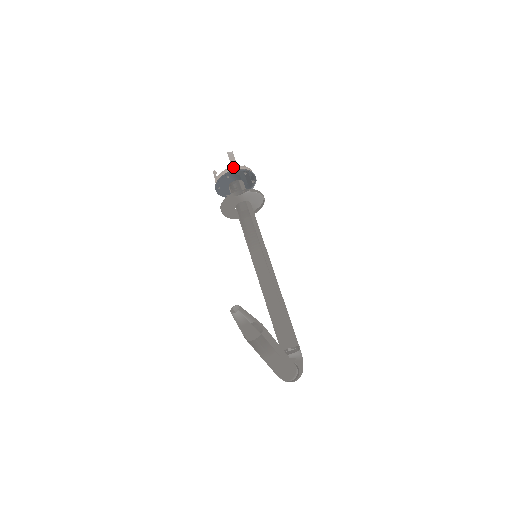
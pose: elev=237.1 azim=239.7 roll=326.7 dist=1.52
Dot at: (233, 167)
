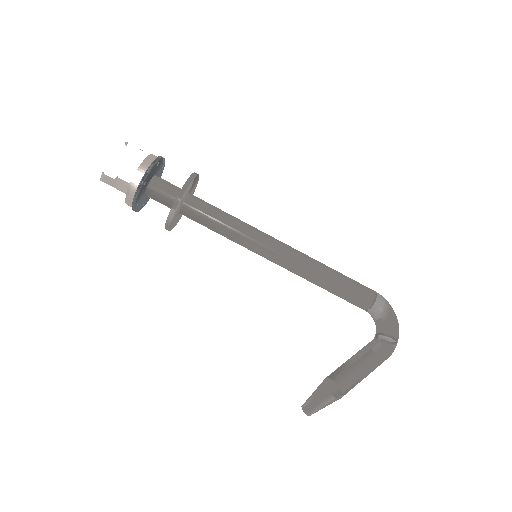
Dot at: (127, 194)
